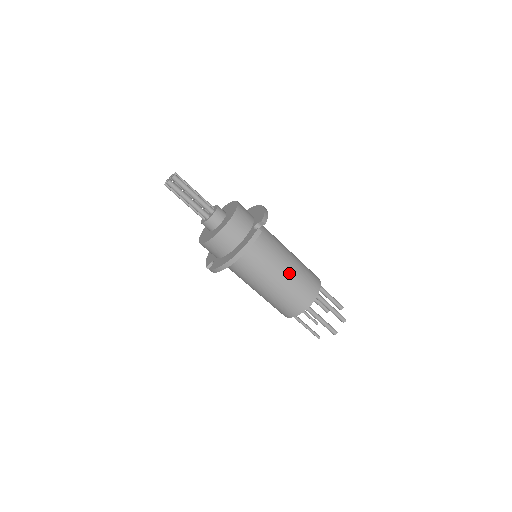
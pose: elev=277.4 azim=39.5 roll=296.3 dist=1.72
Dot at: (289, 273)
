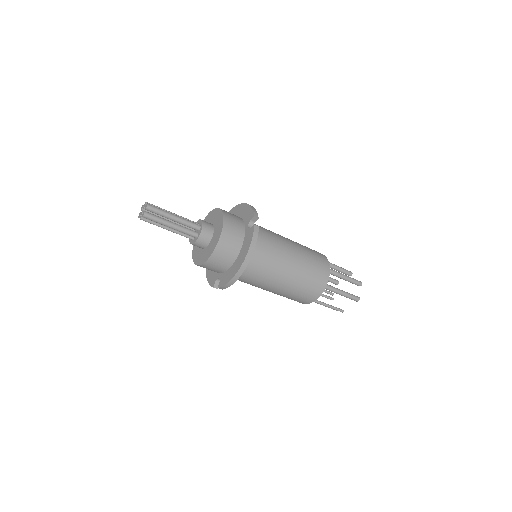
Dot at: (297, 259)
